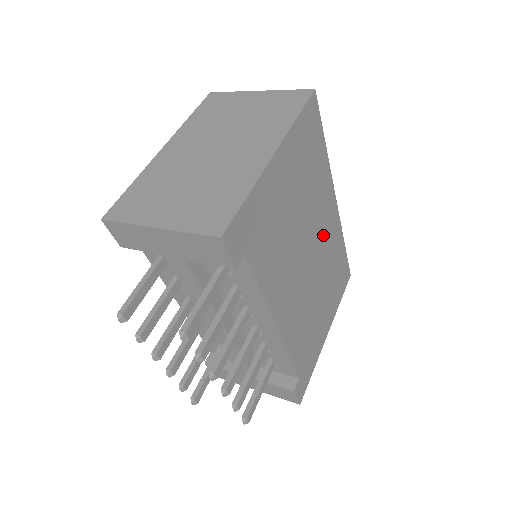
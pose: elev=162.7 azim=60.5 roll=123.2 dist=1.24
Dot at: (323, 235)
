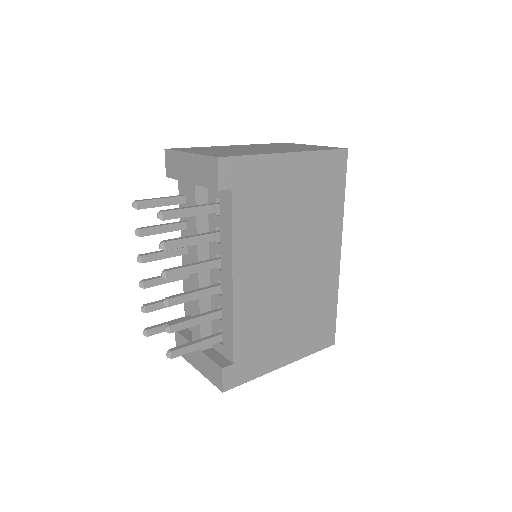
Dot at: (314, 266)
